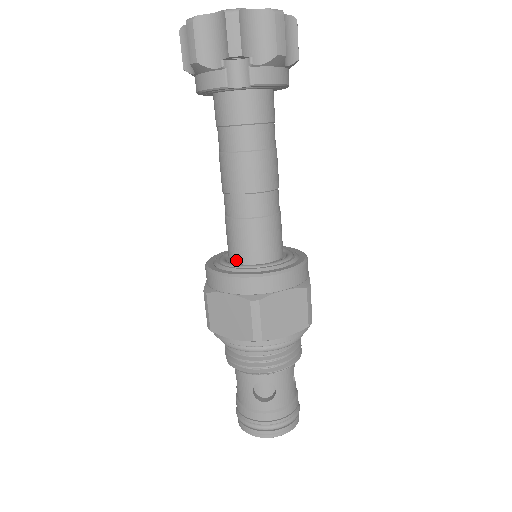
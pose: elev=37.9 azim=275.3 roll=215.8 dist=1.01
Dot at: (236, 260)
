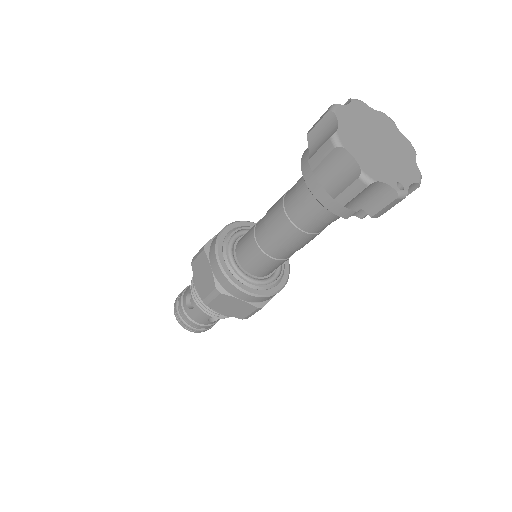
Dot at: (250, 272)
